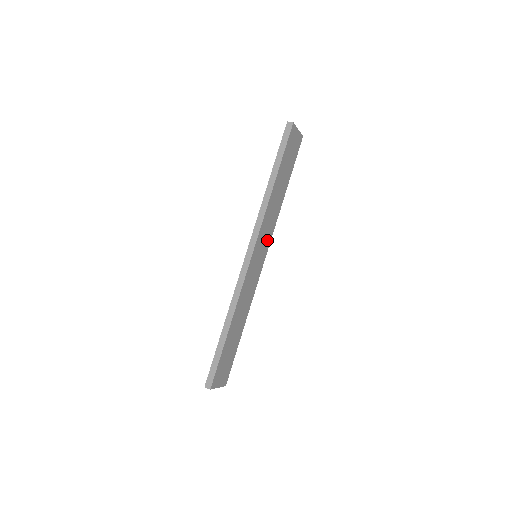
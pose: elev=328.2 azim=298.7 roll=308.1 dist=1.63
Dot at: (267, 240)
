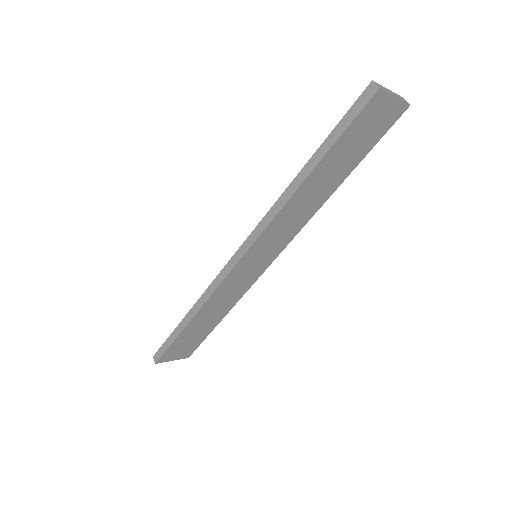
Dot at: (281, 241)
